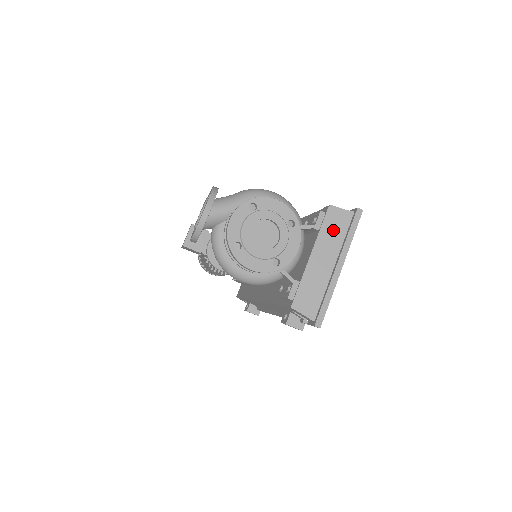
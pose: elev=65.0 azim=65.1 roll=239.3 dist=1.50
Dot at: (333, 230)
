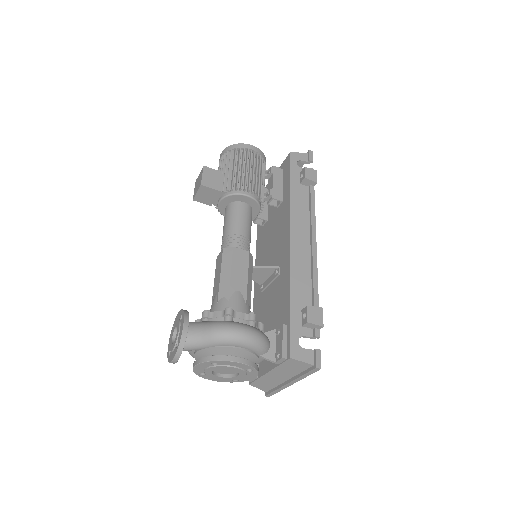
Dot at: (291, 368)
